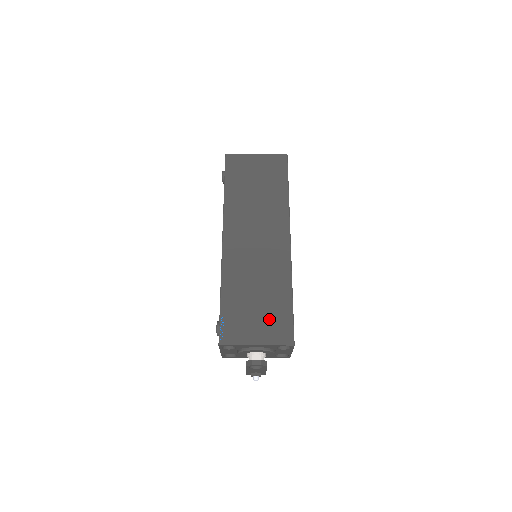
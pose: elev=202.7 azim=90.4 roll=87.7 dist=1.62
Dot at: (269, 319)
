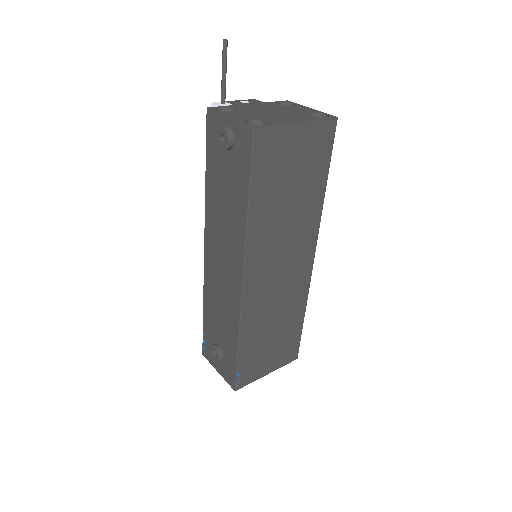
Dot at: (281, 348)
